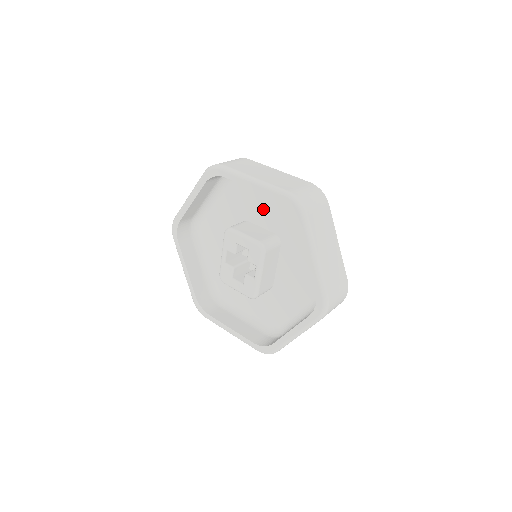
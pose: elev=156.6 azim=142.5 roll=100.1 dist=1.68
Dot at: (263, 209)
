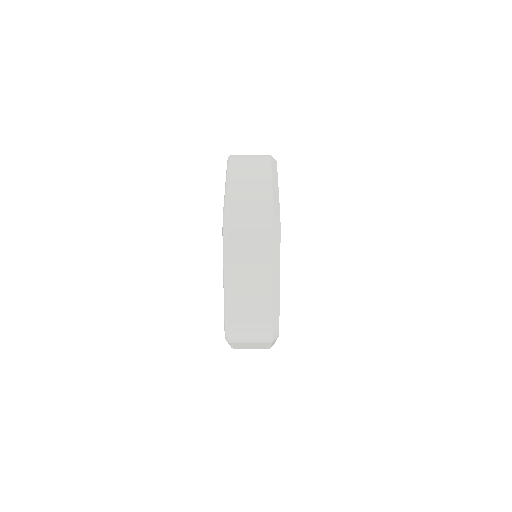
Dot at: occluded
